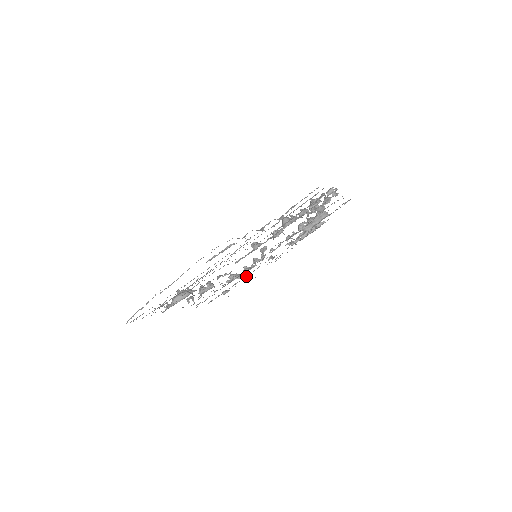
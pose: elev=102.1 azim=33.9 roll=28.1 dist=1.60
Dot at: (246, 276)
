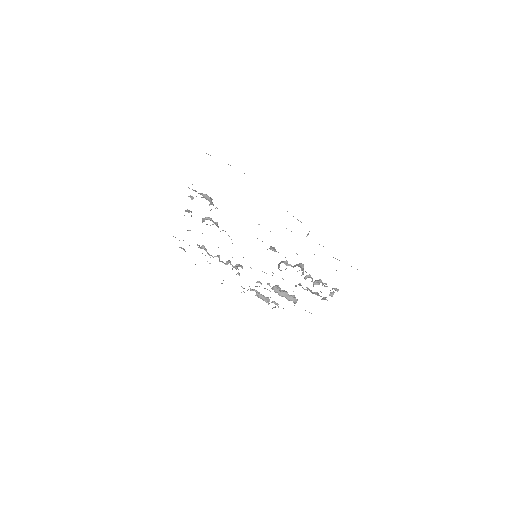
Dot at: occluded
